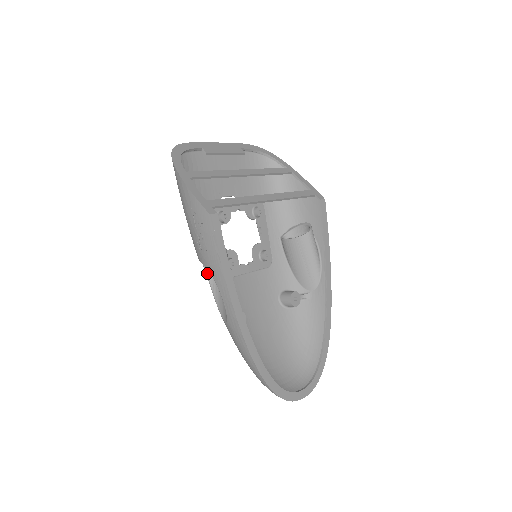
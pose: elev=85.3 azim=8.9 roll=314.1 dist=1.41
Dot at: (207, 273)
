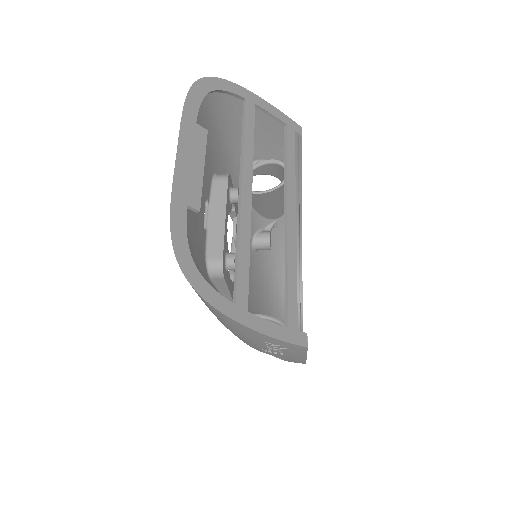
Dot at: occluded
